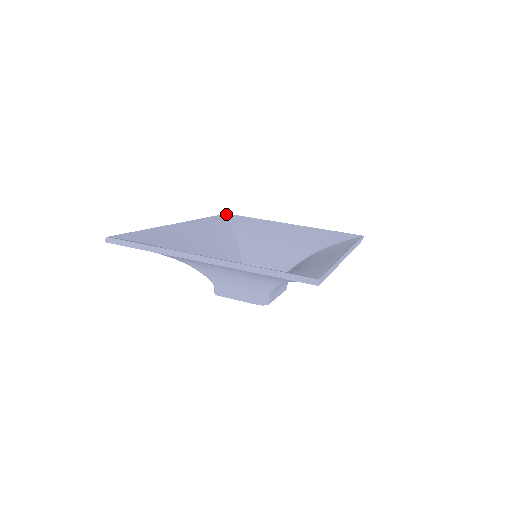
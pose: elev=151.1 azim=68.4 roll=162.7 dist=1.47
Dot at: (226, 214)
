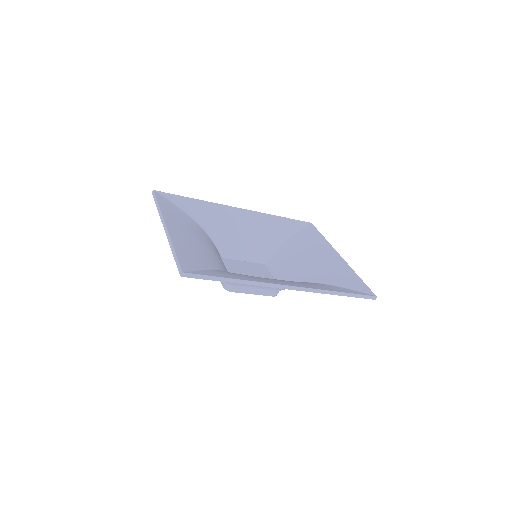
Dot at: (309, 223)
